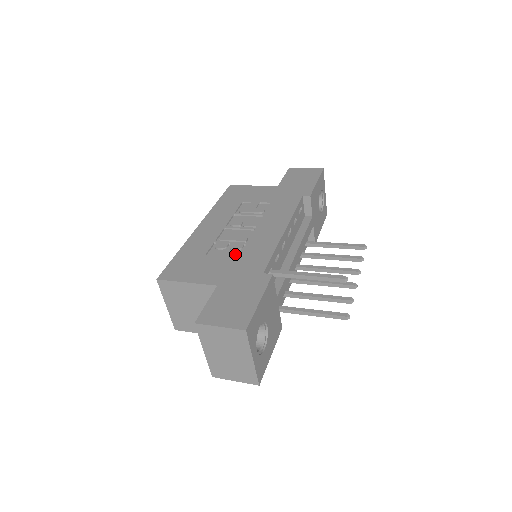
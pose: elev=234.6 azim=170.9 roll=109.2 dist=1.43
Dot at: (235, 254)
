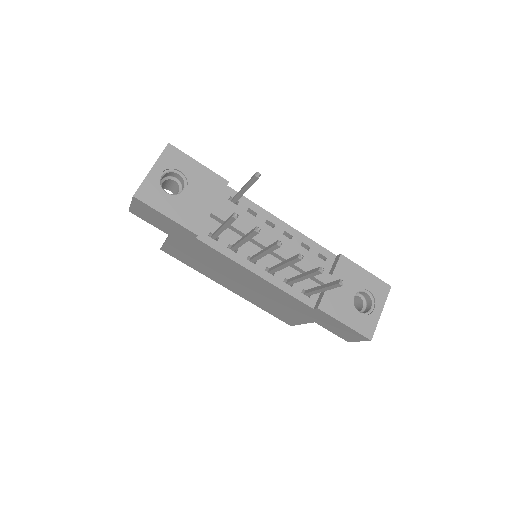
Dot at: occluded
